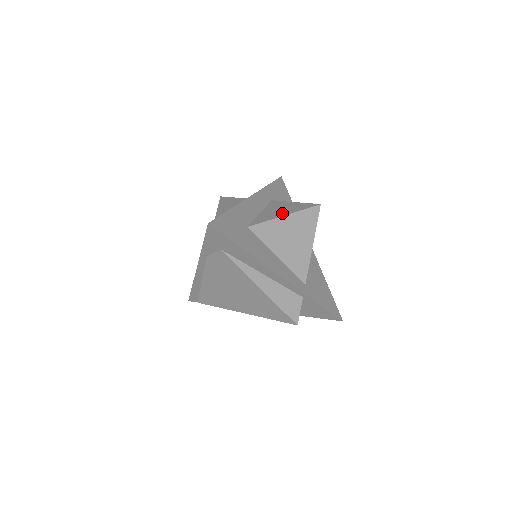
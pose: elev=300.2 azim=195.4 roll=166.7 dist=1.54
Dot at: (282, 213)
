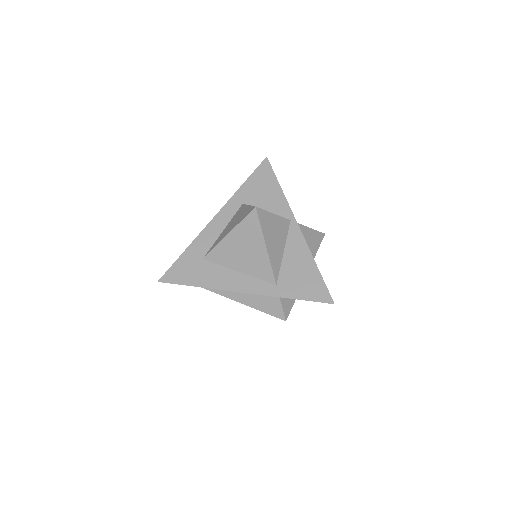
Dot at: (229, 230)
